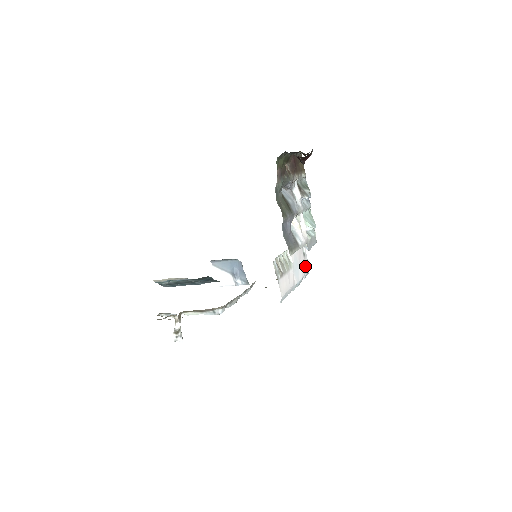
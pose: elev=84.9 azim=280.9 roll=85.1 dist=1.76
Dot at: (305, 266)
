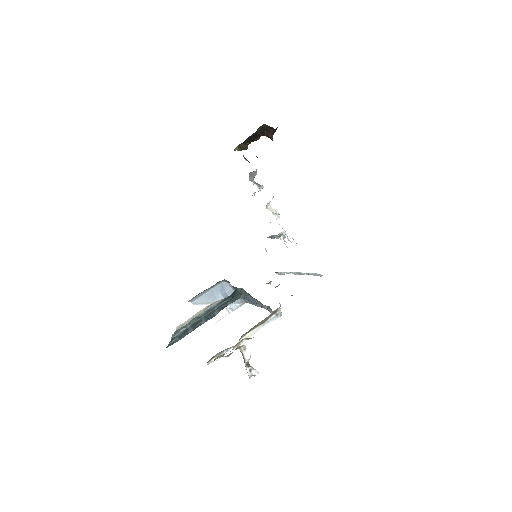
Dot at: occluded
